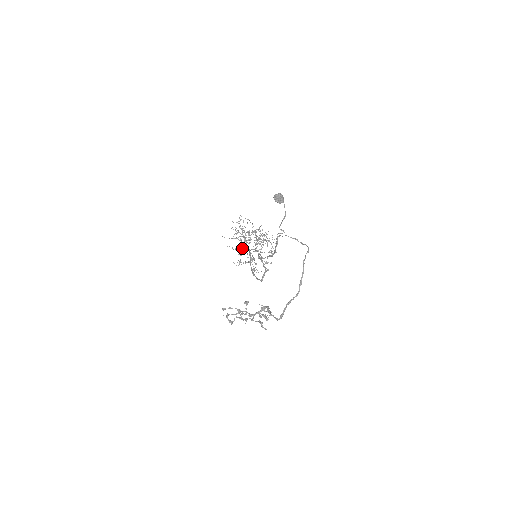
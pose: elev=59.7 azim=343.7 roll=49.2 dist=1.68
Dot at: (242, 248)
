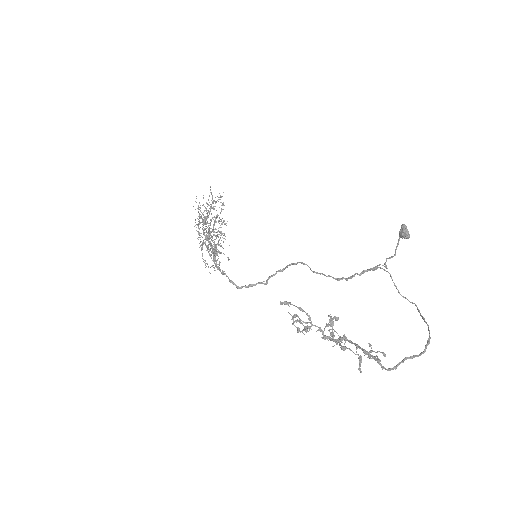
Dot at: (202, 228)
